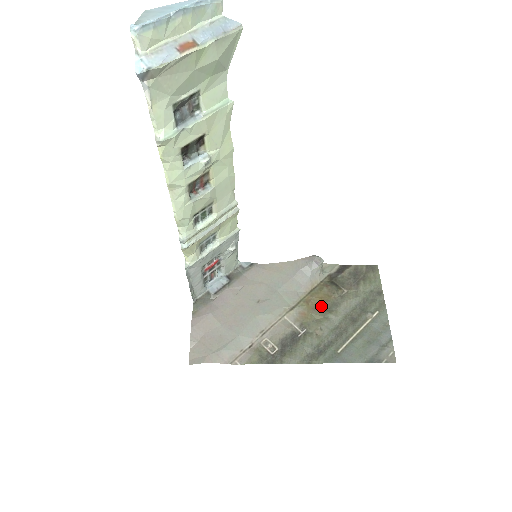
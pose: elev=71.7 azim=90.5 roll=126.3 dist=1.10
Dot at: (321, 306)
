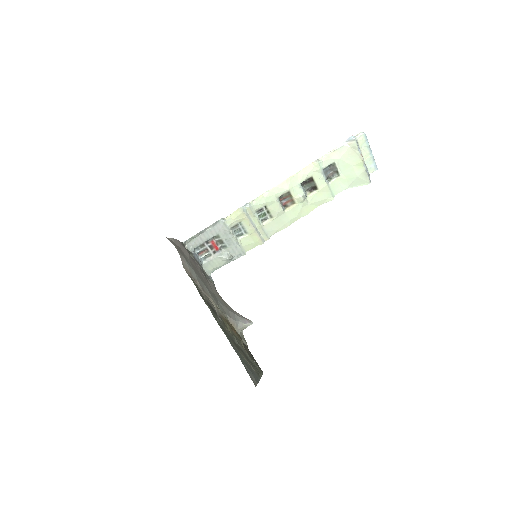
Dot at: (234, 330)
